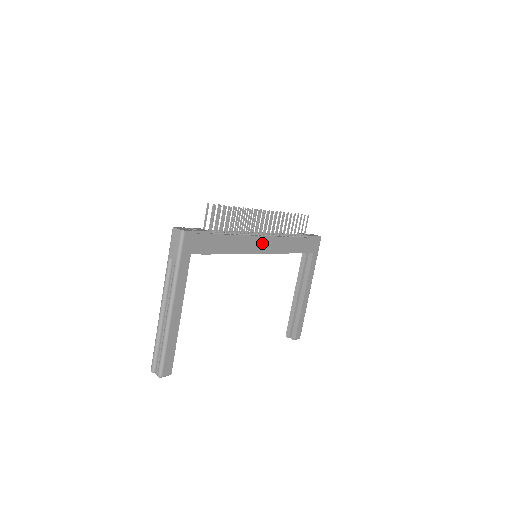
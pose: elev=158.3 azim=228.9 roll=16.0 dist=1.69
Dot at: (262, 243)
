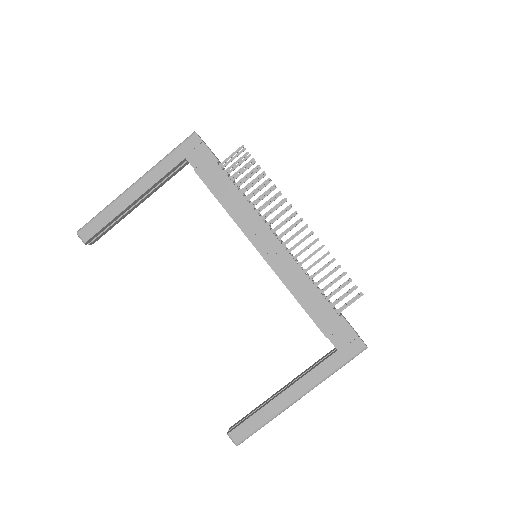
Dot at: (267, 241)
